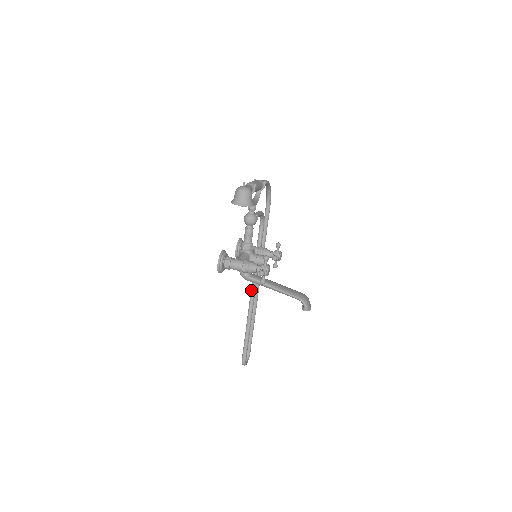
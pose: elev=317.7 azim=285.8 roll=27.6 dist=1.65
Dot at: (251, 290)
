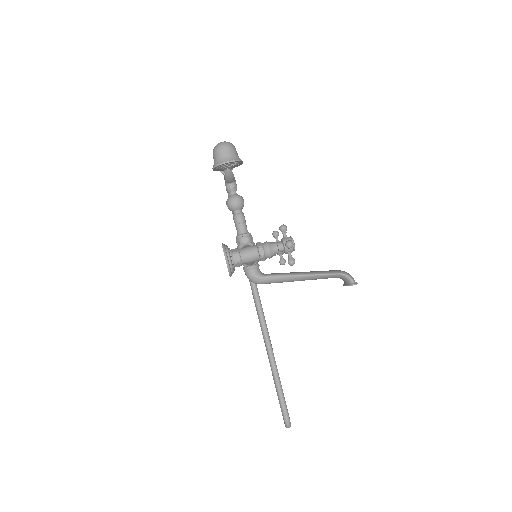
Dot at: (259, 317)
